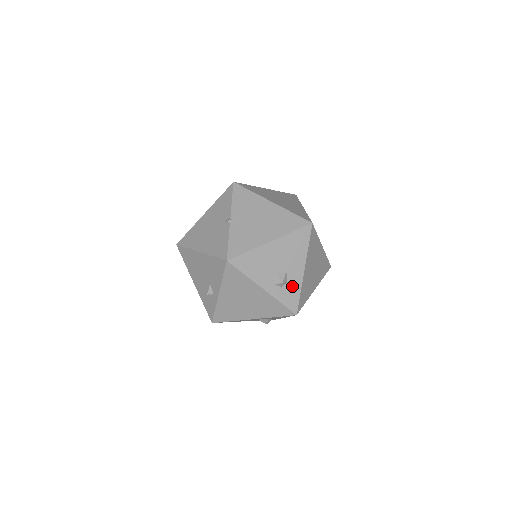
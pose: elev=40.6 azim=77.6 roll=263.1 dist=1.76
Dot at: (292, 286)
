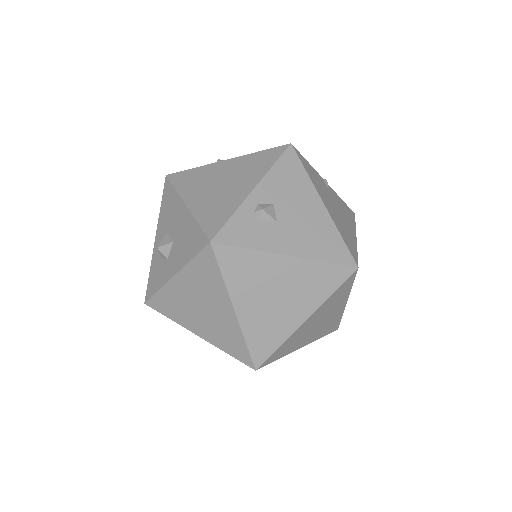
Dot at: occluded
